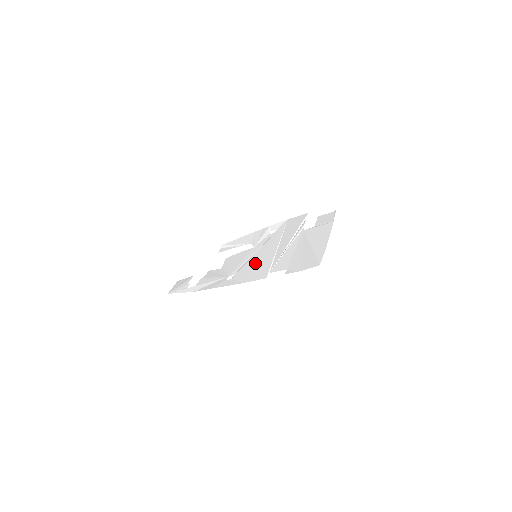
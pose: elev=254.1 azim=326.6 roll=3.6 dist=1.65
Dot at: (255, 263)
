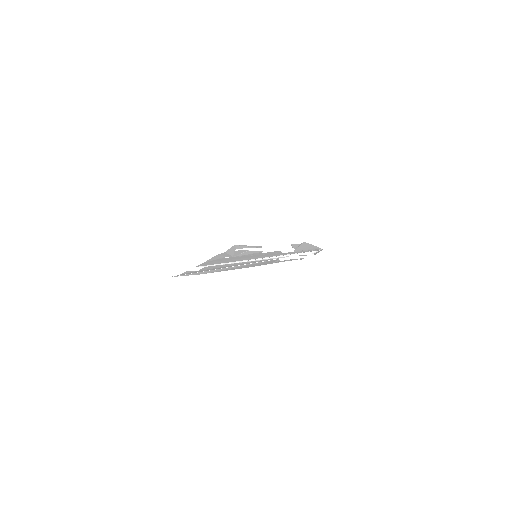
Dot at: (238, 258)
